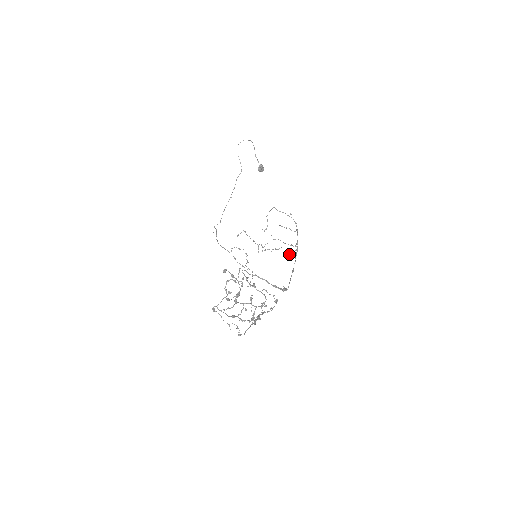
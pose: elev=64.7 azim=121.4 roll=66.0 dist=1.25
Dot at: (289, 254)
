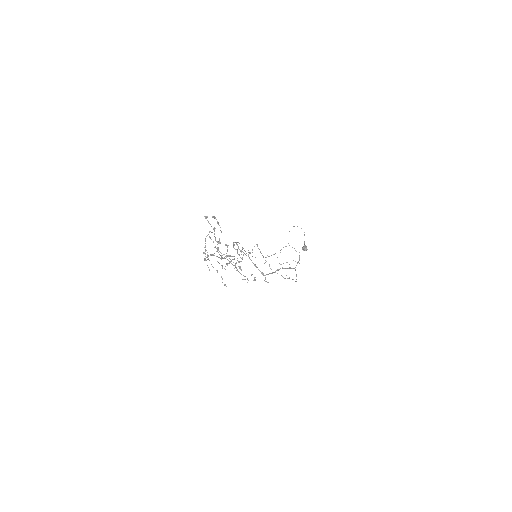
Dot at: (281, 264)
